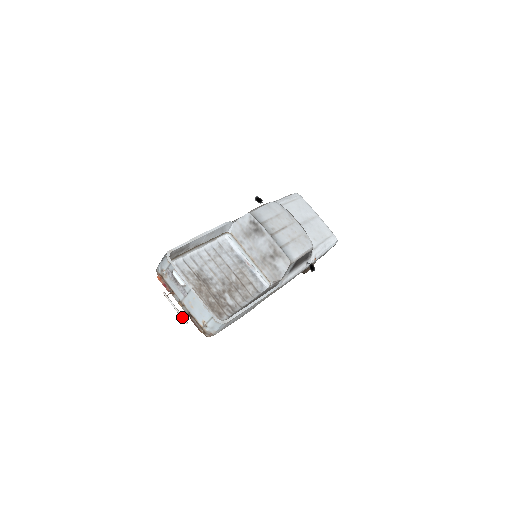
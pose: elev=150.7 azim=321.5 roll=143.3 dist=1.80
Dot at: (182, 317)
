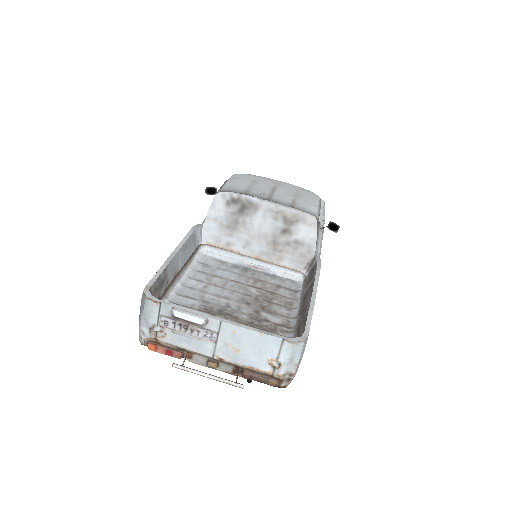
Dot at: (228, 382)
